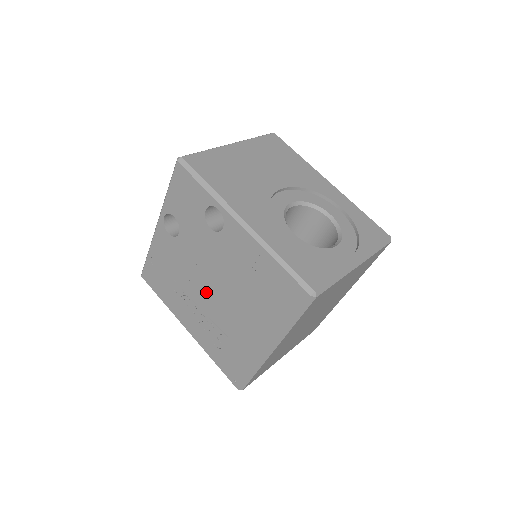
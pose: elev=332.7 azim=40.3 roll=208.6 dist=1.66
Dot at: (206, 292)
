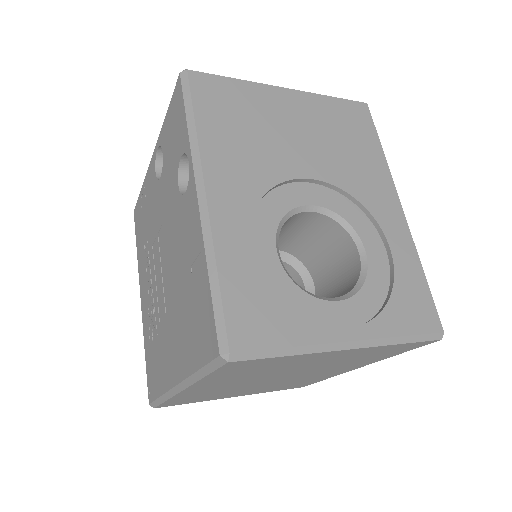
Dot at: (159, 267)
